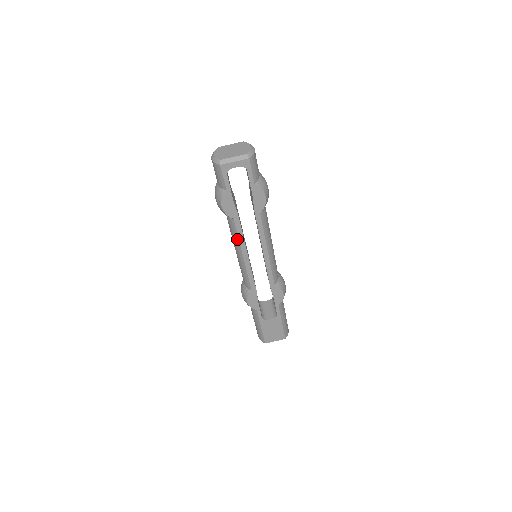
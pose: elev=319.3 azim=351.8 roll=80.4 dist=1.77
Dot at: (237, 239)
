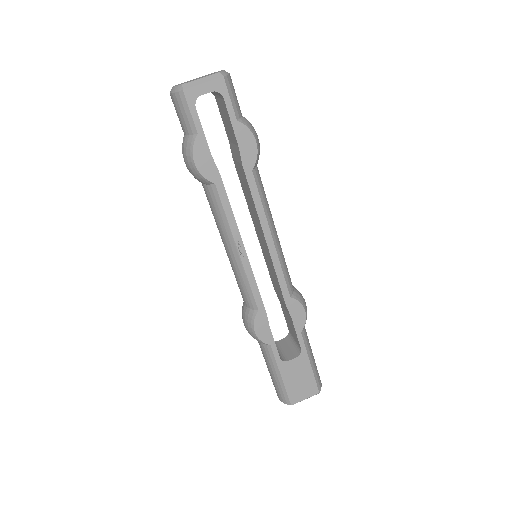
Dot at: (225, 220)
